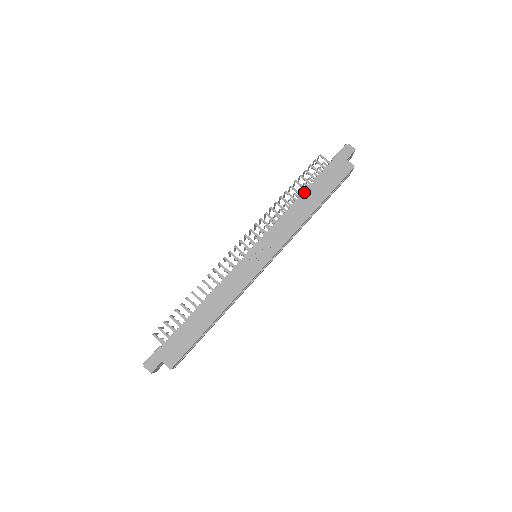
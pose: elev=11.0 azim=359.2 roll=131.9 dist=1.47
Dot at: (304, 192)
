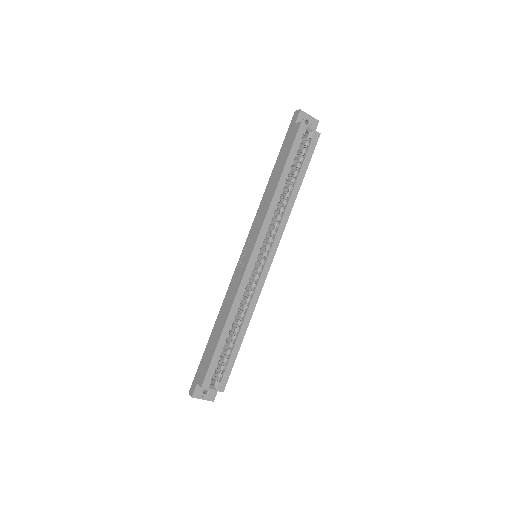
Dot at: (270, 176)
